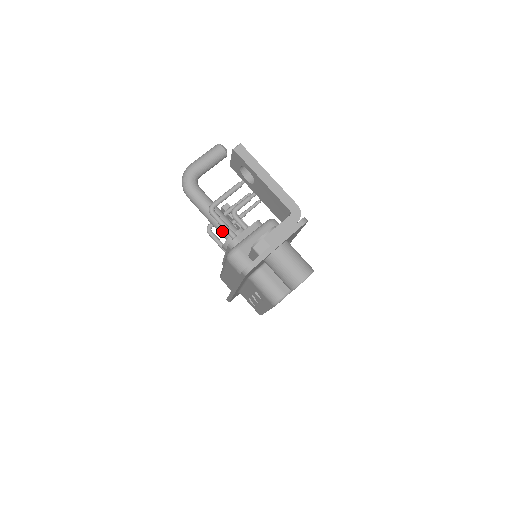
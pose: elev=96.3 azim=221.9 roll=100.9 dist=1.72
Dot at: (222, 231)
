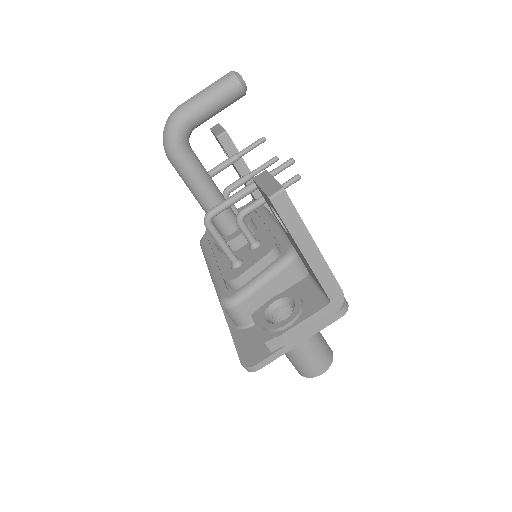
Dot at: (216, 224)
